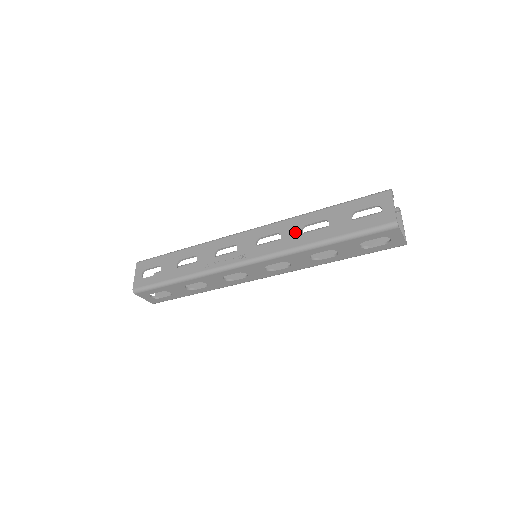
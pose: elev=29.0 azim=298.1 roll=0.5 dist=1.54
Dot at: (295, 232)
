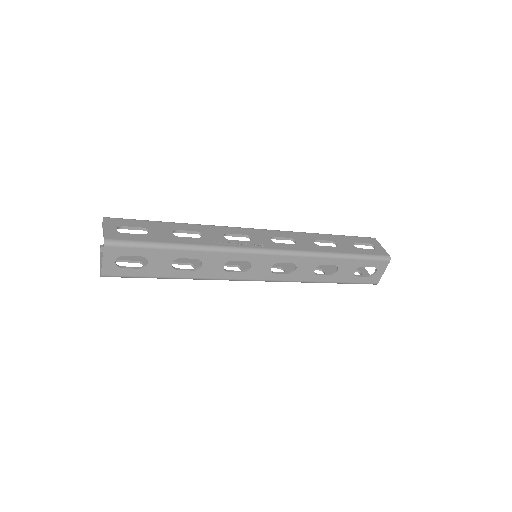
Dot at: (308, 241)
